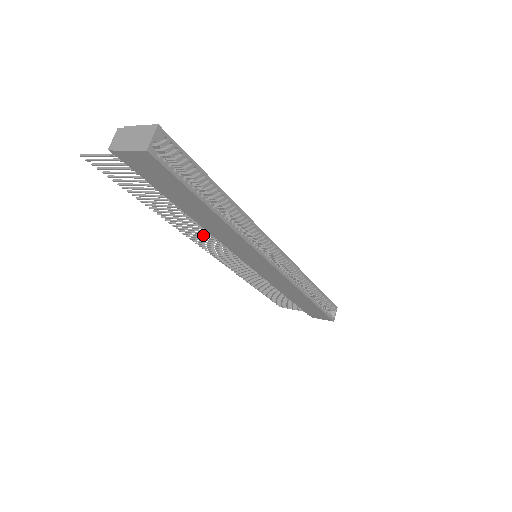
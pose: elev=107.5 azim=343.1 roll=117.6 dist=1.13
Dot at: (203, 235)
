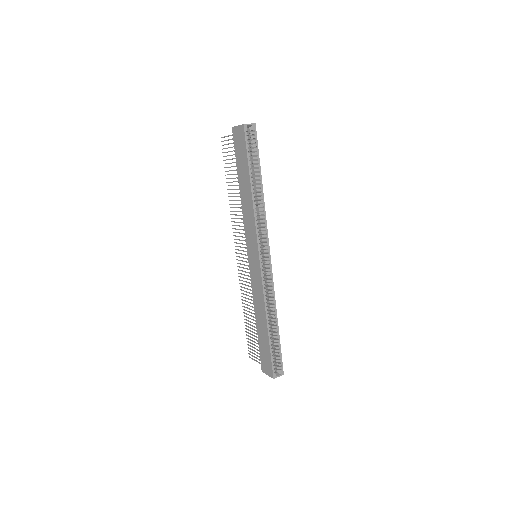
Dot at: (240, 222)
